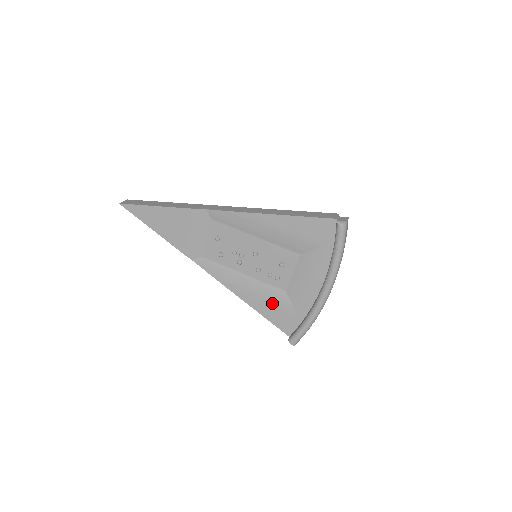
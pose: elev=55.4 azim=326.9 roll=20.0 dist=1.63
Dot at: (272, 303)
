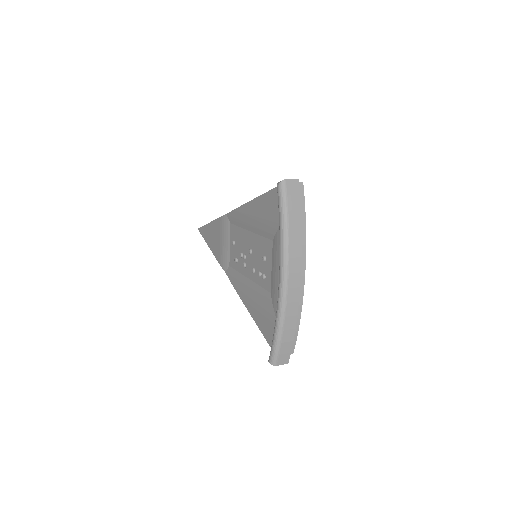
Dot at: (262, 310)
